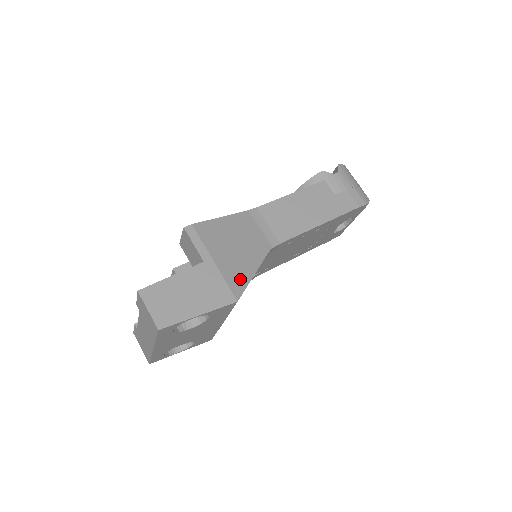
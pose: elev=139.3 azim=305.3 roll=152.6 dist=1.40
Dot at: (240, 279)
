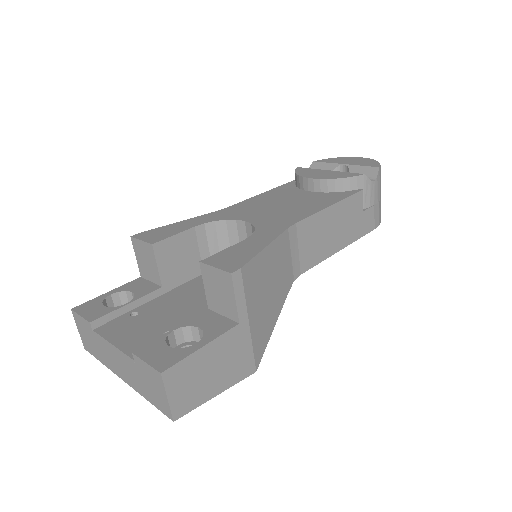
Dot at: (264, 339)
